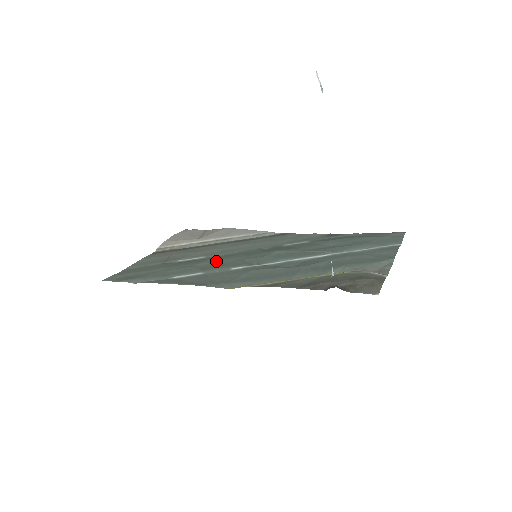
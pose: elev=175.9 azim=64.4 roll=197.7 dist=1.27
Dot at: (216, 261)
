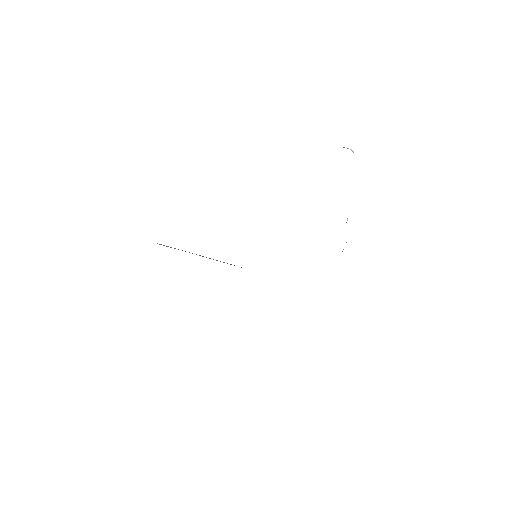
Dot at: occluded
